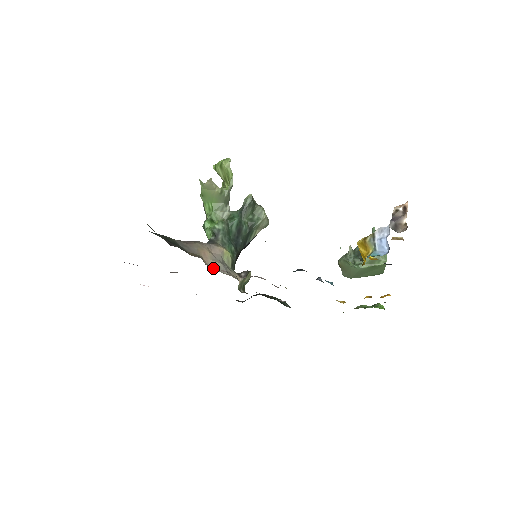
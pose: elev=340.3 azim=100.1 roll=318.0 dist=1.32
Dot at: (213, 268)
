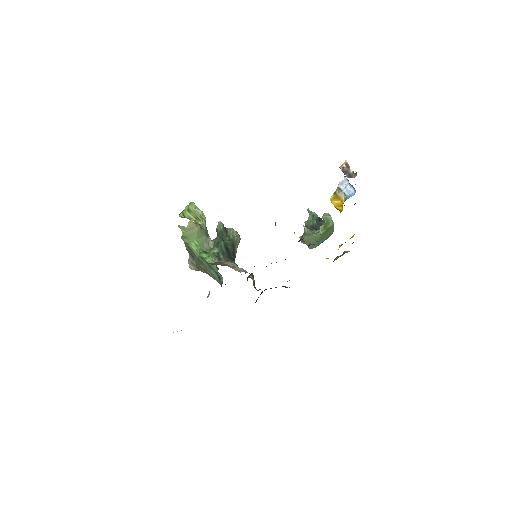
Dot at: occluded
